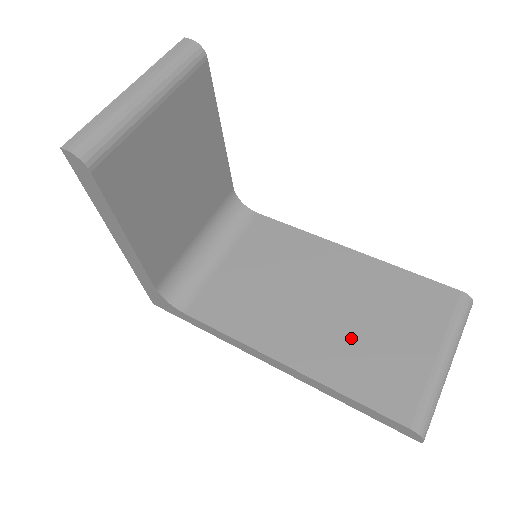
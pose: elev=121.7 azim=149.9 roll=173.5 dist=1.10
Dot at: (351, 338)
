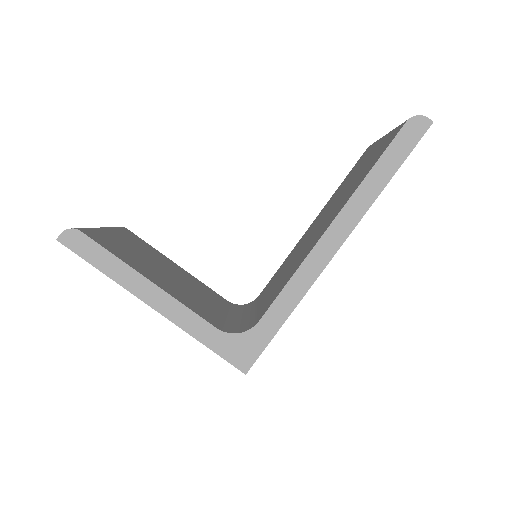
Dot at: (346, 191)
